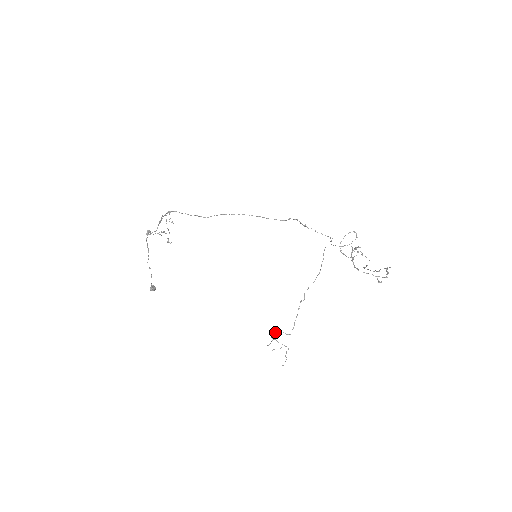
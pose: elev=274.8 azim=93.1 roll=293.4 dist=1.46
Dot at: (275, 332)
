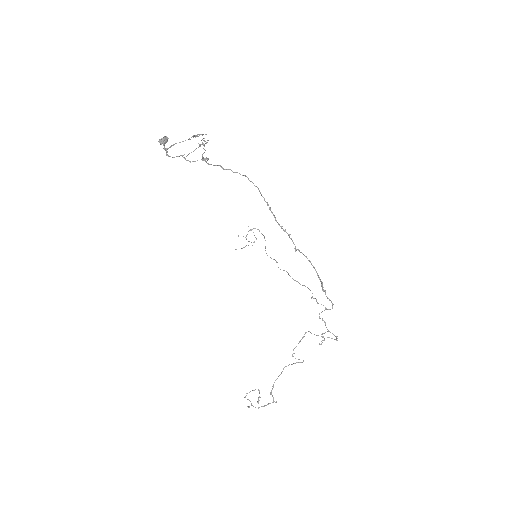
Dot at: (258, 229)
